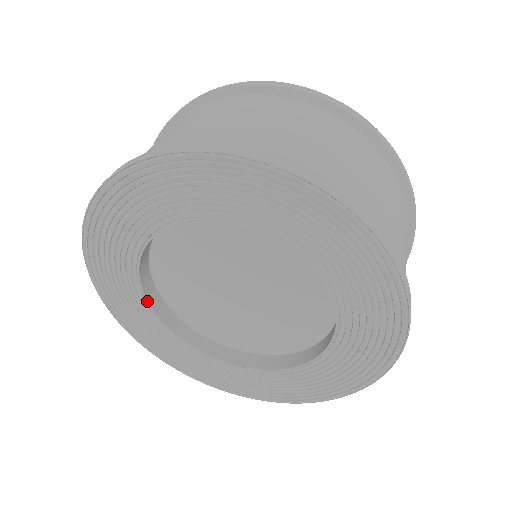
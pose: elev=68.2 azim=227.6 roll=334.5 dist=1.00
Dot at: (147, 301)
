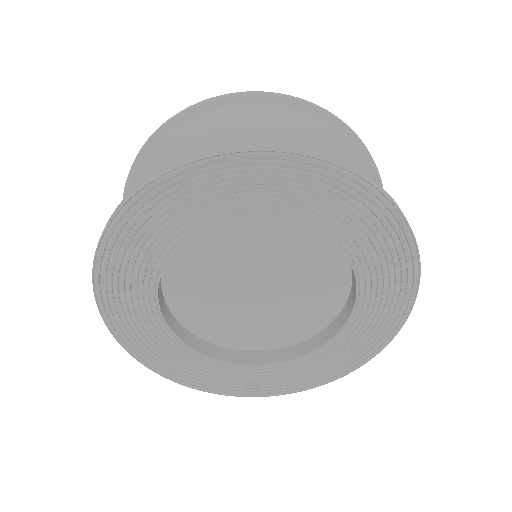
Dot at: (201, 353)
